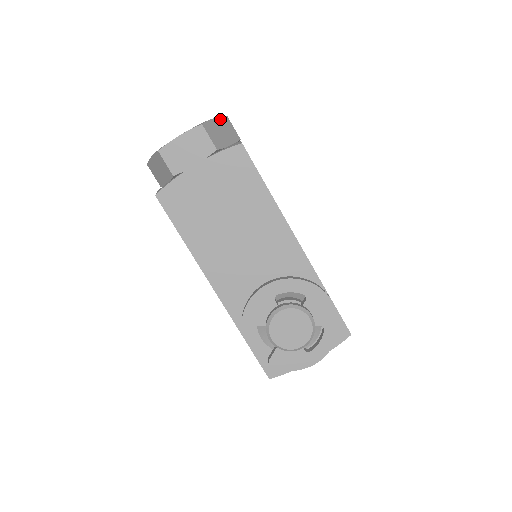
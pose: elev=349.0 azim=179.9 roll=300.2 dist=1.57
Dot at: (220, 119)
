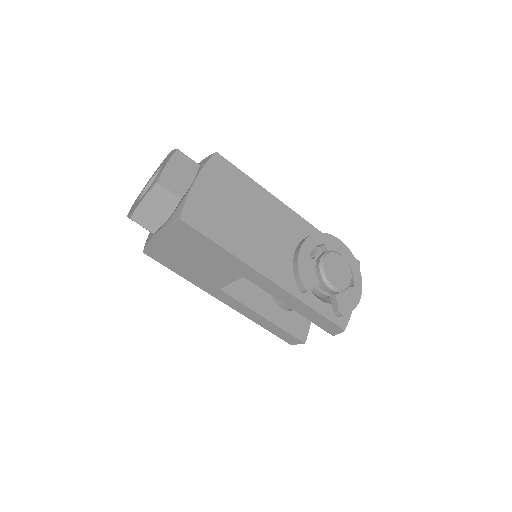
Dot at: occluded
